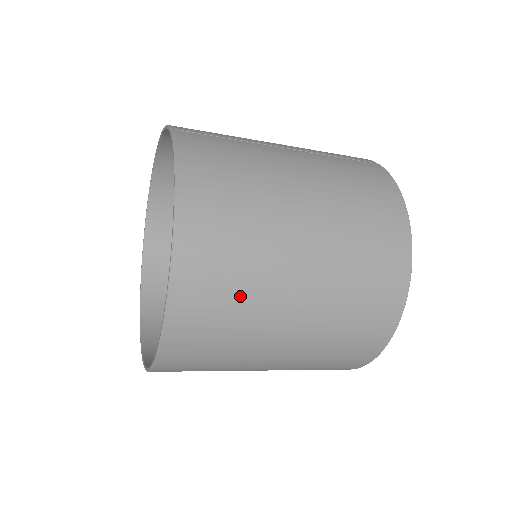
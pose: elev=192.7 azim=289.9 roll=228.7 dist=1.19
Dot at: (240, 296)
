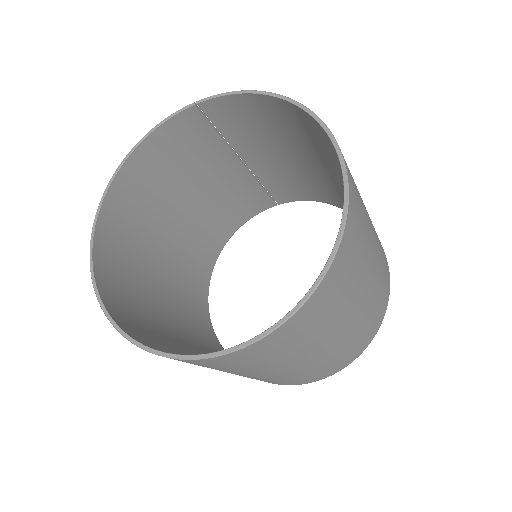
Dot at: occluded
